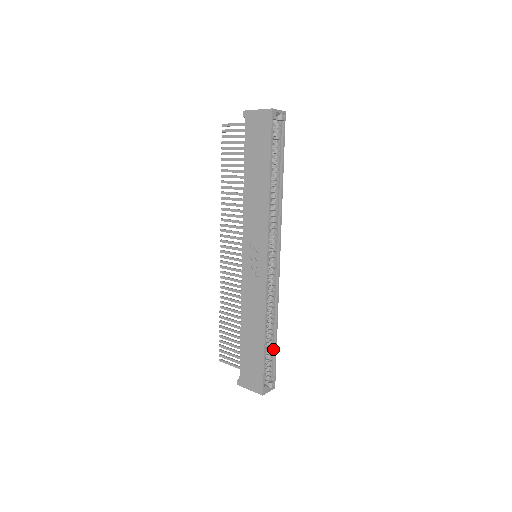
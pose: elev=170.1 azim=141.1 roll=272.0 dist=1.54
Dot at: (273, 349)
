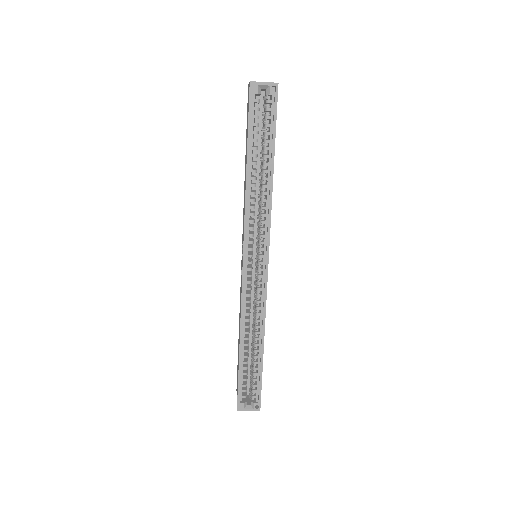
Dot at: (260, 367)
